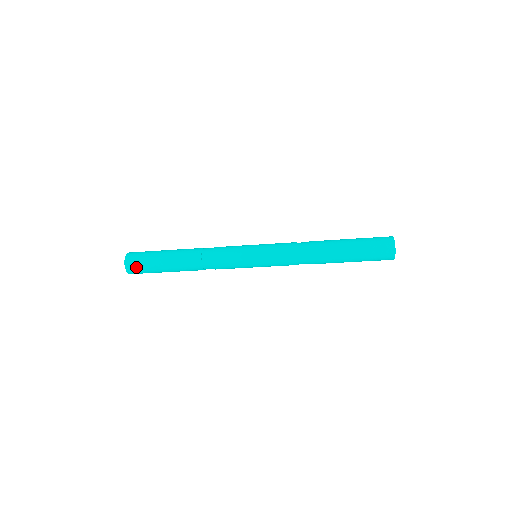
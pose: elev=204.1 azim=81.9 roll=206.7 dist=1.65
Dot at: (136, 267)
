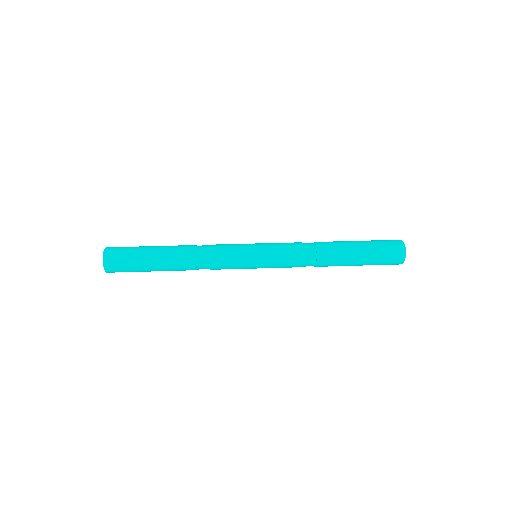
Dot at: (118, 269)
